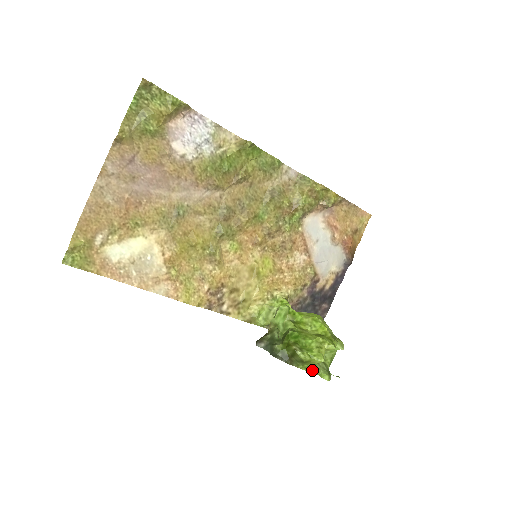
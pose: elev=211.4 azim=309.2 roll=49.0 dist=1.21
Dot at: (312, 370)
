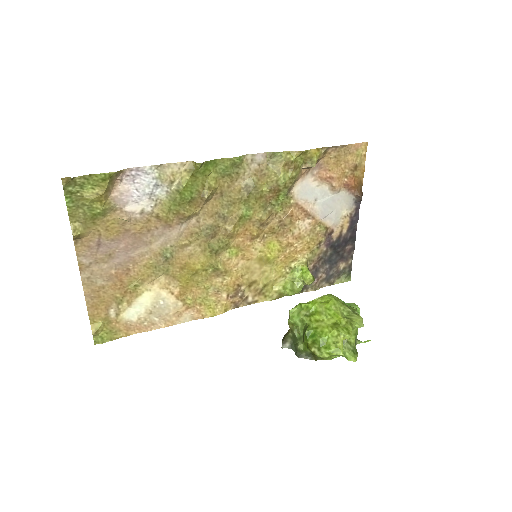
Dot at: occluded
